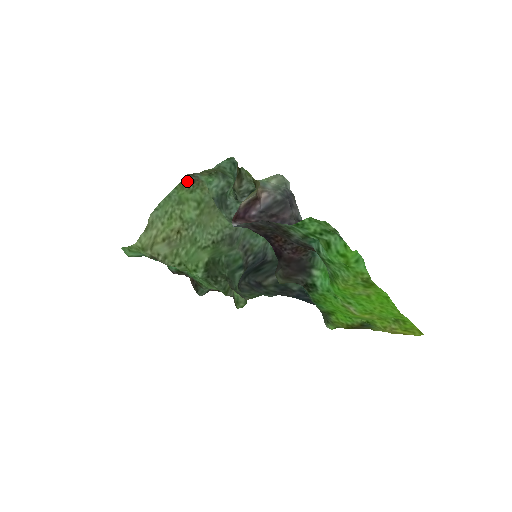
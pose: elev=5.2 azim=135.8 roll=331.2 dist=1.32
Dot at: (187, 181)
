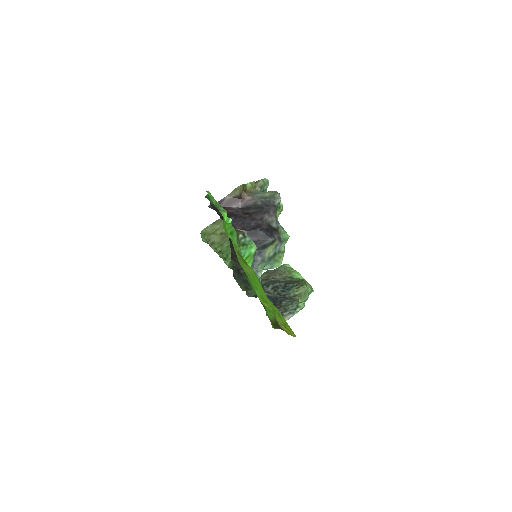
Dot at: occluded
